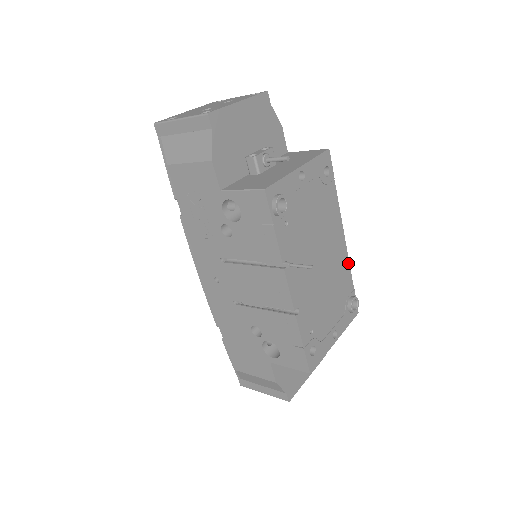
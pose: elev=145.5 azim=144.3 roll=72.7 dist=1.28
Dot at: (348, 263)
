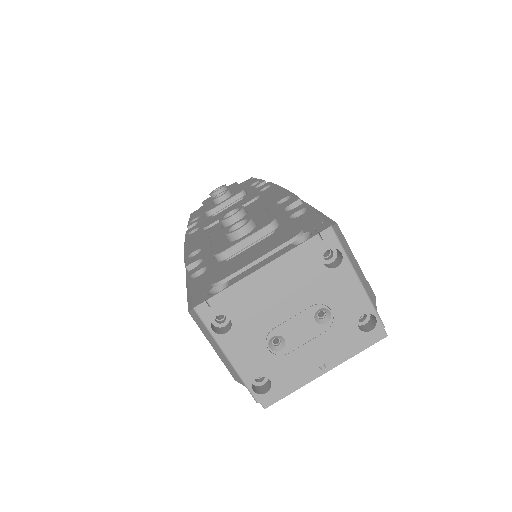
Dot at: occluded
